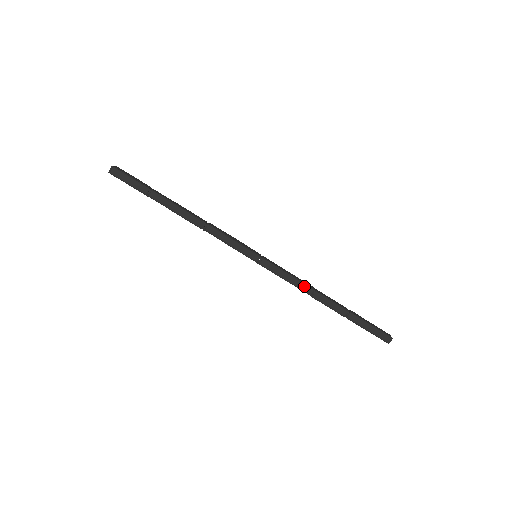
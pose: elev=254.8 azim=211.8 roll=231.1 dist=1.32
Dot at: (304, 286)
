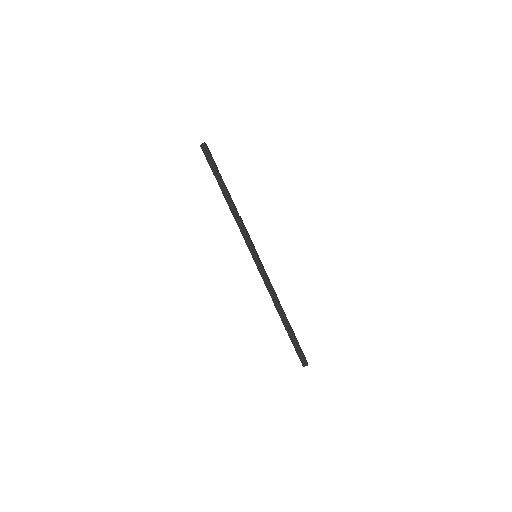
Dot at: (274, 294)
